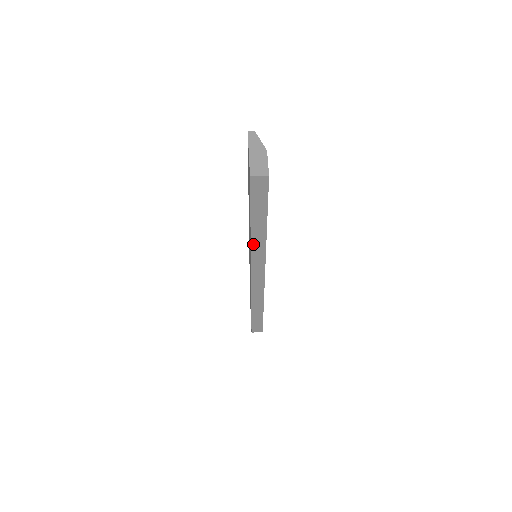
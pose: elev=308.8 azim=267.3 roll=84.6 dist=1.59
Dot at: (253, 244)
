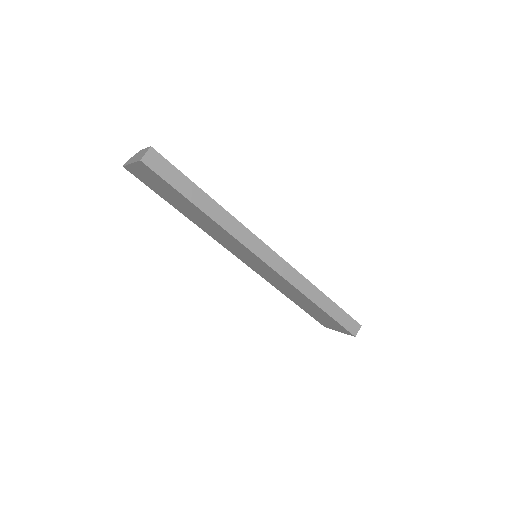
Dot at: (224, 227)
